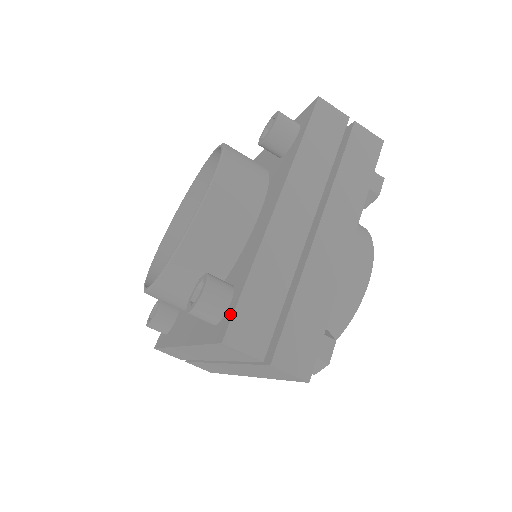
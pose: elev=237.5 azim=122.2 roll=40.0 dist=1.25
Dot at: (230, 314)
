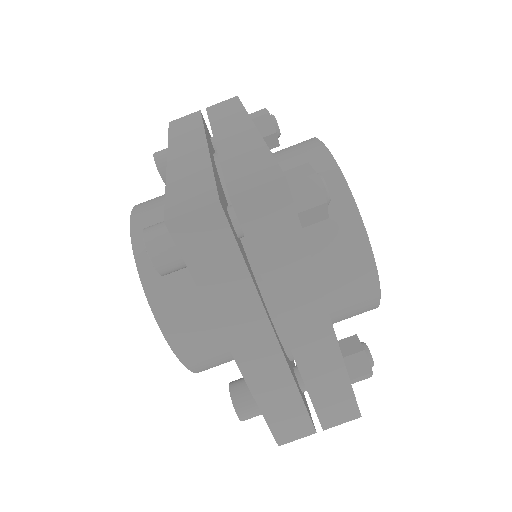
Dot at: occluded
